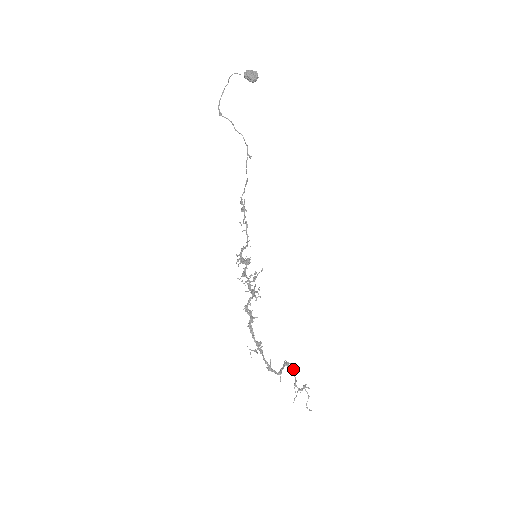
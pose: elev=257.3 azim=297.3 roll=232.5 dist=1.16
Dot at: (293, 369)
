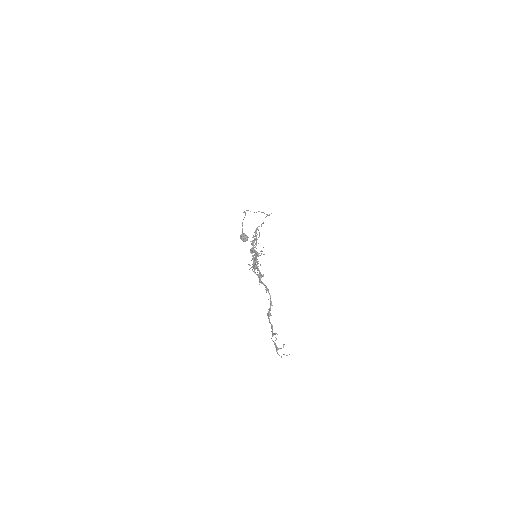
Dot at: (272, 325)
